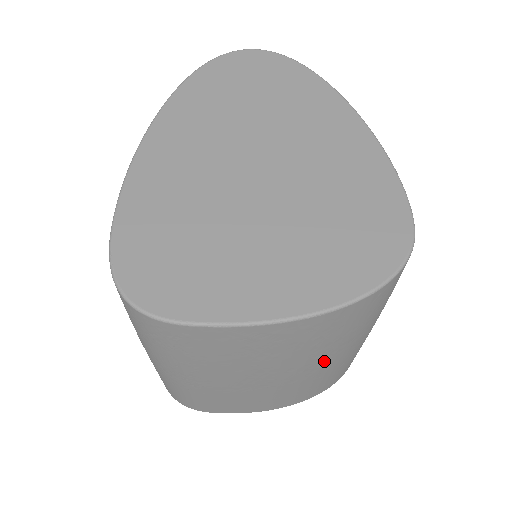
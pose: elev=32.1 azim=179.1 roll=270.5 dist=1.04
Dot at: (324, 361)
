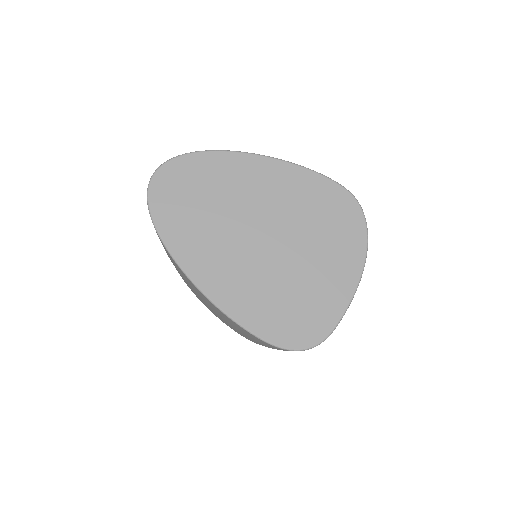
Dot at: occluded
